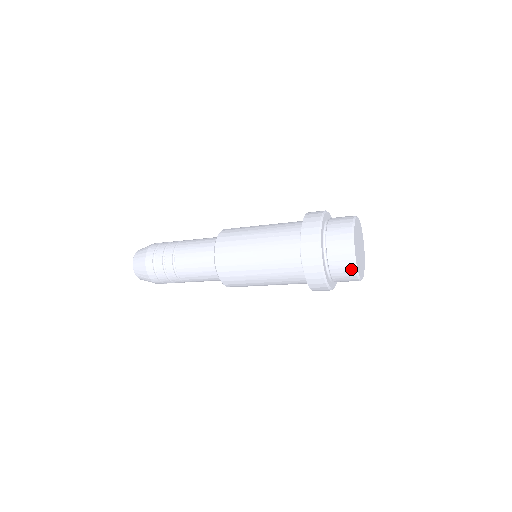
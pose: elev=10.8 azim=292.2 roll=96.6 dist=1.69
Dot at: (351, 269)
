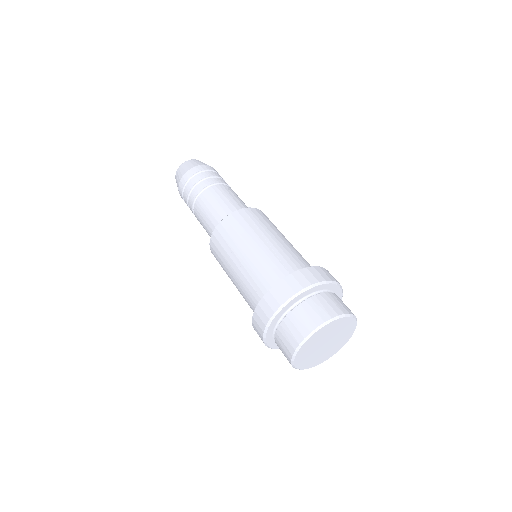
Dot at: occluded
